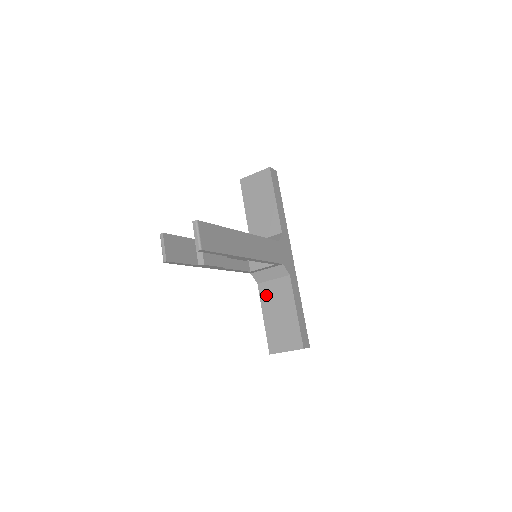
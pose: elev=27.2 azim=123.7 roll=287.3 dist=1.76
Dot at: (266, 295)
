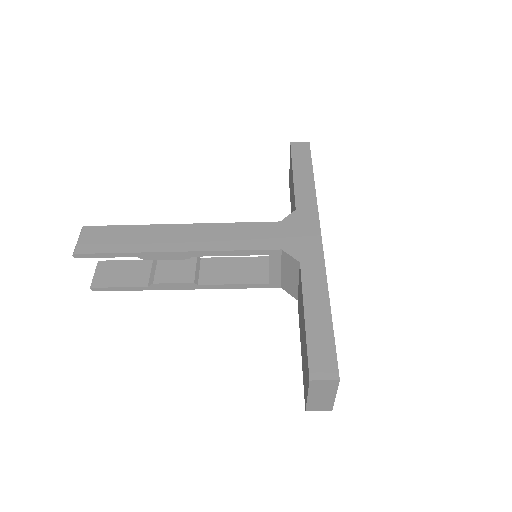
Dot at: (299, 311)
